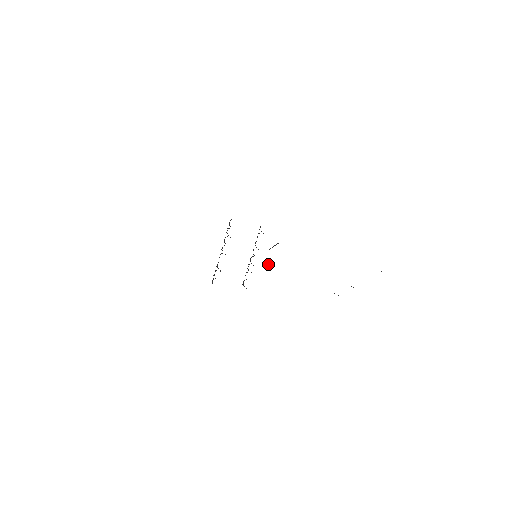
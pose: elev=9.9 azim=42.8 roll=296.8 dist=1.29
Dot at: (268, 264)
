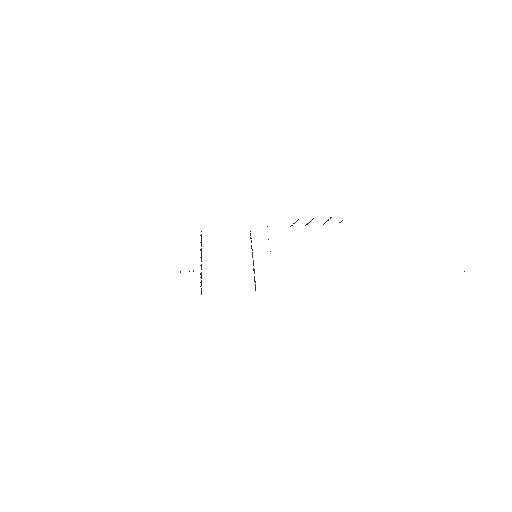
Dot at: (270, 251)
